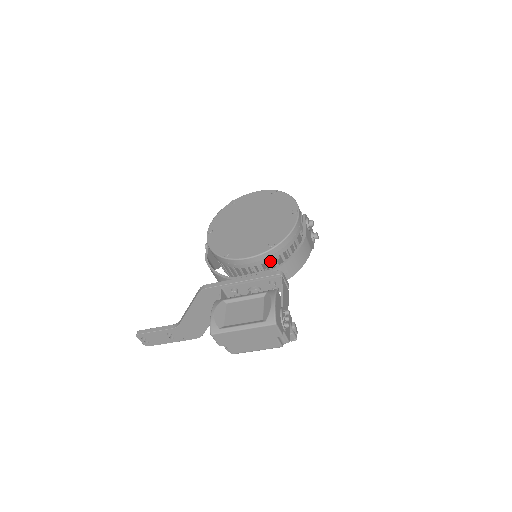
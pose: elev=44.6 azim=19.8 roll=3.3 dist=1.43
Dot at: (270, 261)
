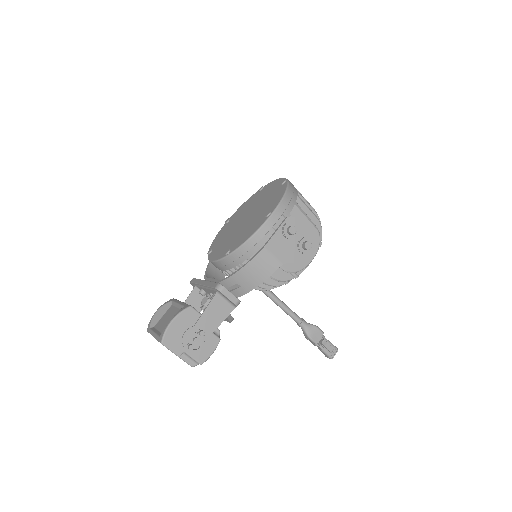
Dot at: occluded
